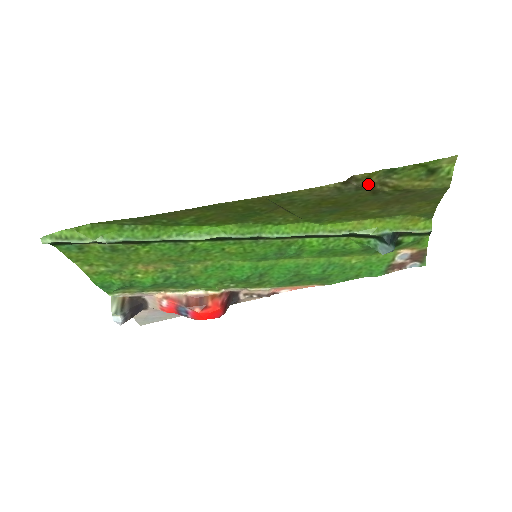
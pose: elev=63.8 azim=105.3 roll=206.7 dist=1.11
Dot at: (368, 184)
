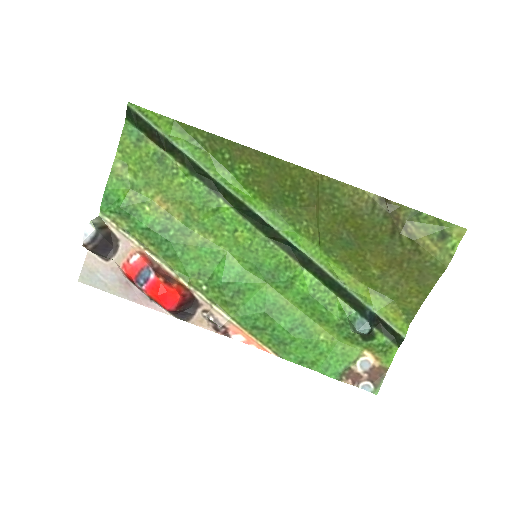
Dot at: (395, 216)
